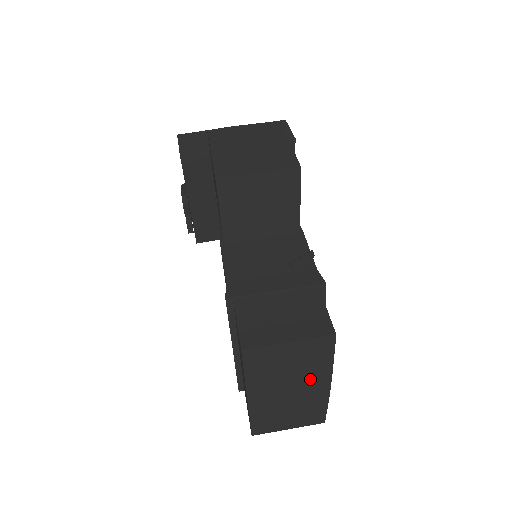
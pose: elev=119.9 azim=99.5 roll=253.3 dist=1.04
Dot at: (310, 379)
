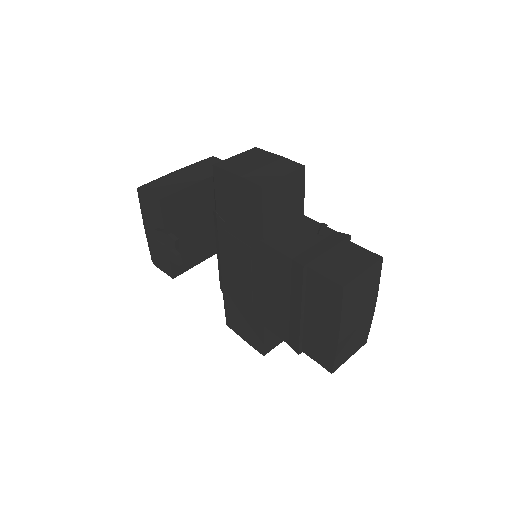
Dot at: (369, 301)
